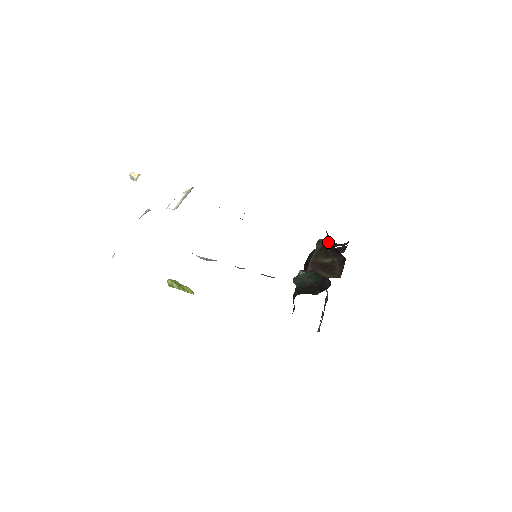
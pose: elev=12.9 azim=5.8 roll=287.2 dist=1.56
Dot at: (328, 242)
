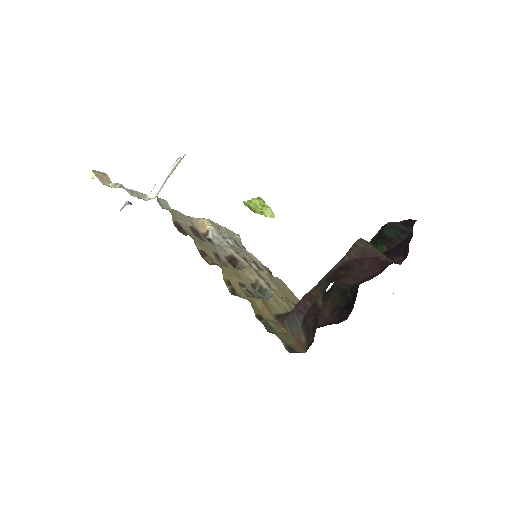
Dot at: occluded
